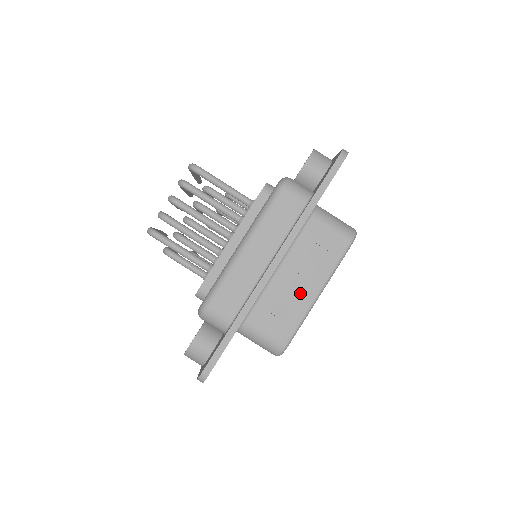
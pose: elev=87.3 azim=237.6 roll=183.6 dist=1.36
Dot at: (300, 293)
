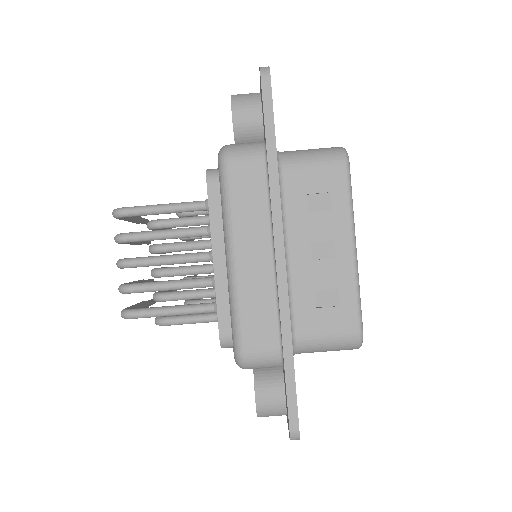
Dot at: (332, 262)
